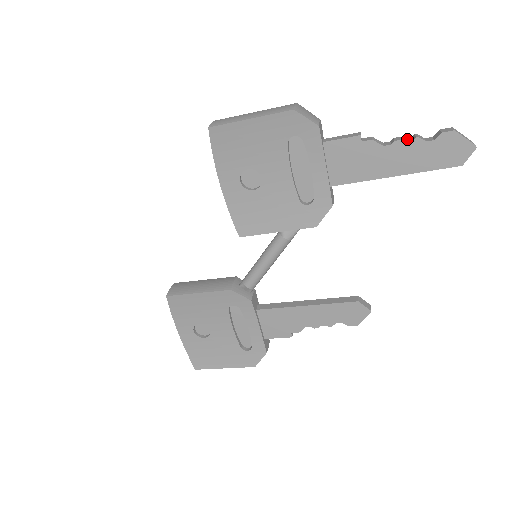
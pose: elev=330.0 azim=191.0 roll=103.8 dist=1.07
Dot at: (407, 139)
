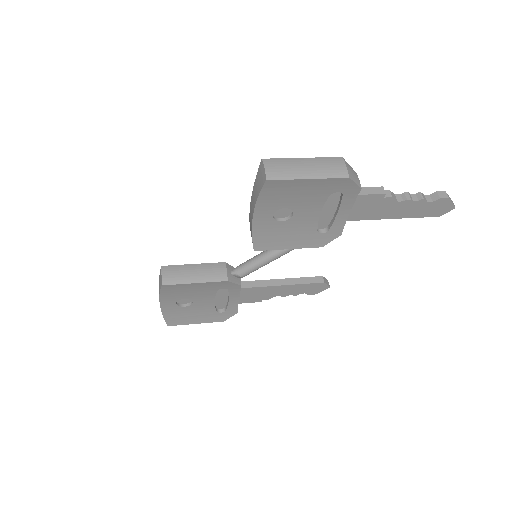
Dot at: (413, 196)
